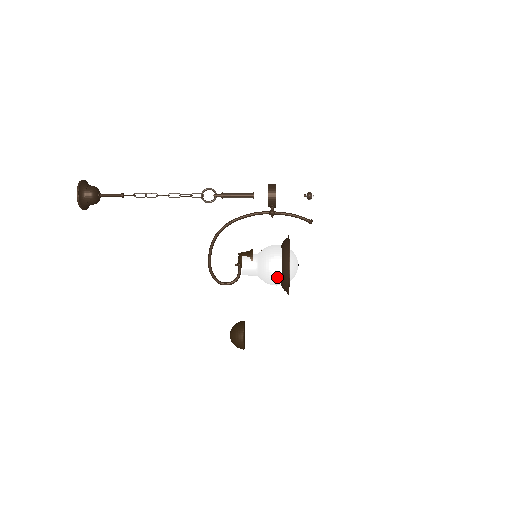
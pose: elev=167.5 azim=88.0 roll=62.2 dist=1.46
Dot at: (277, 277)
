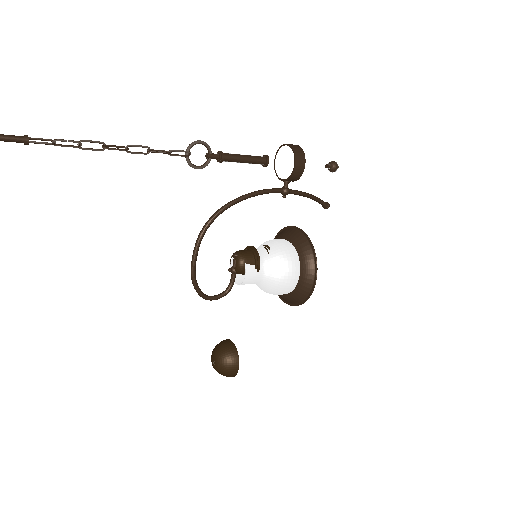
Dot at: (286, 293)
